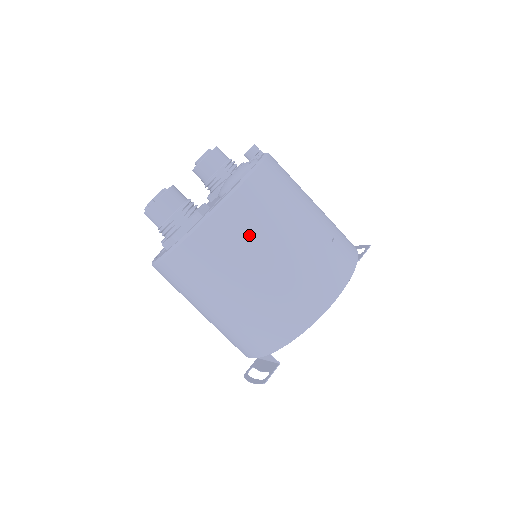
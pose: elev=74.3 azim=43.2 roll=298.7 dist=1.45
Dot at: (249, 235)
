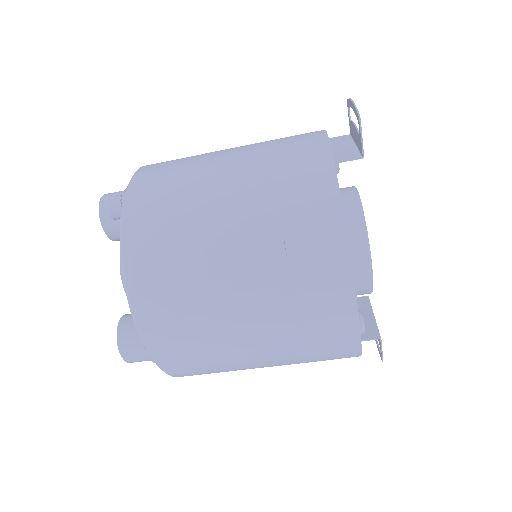
Dot at: (204, 353)
